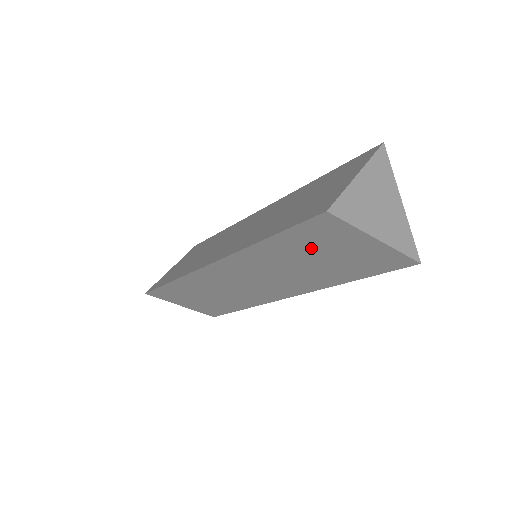
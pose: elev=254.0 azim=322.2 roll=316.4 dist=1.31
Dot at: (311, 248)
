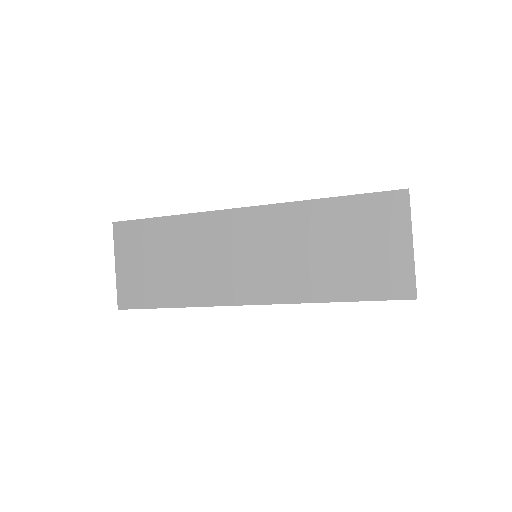
Dot at: (354, 229)
